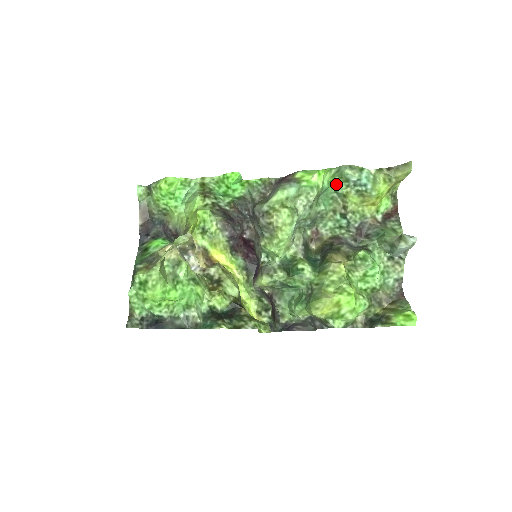
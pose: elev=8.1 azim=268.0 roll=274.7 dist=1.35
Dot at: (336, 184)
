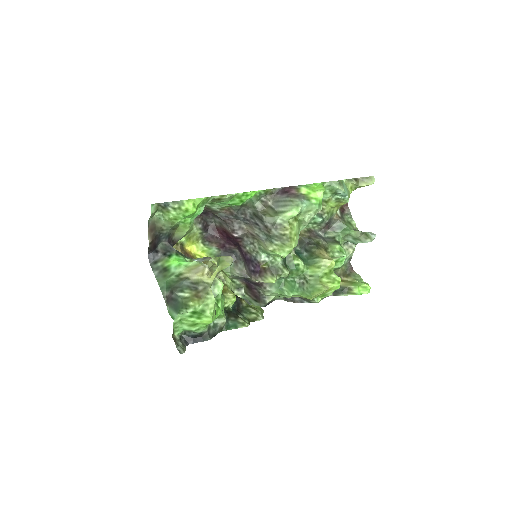
Dot at: occluded
